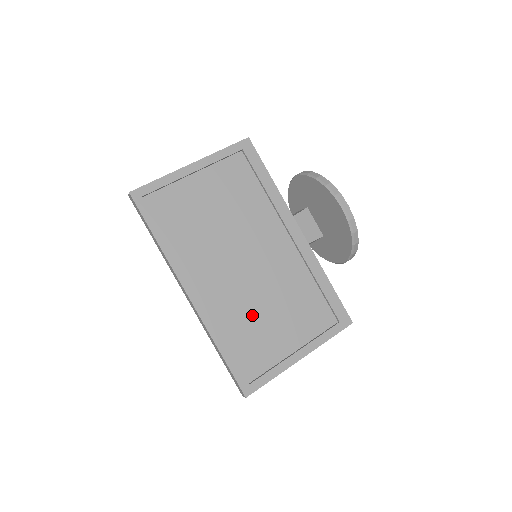
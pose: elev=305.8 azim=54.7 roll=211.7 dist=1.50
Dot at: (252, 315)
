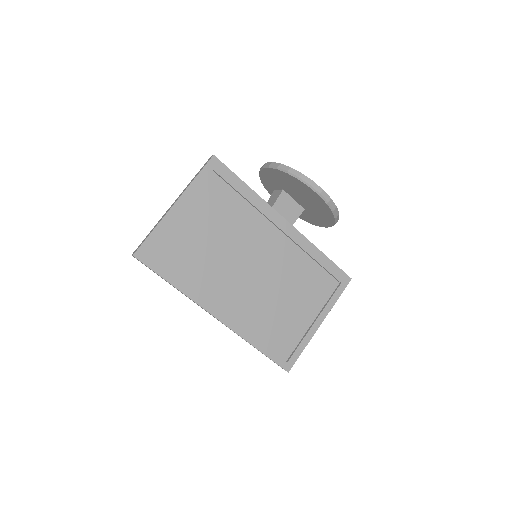
Dot at: (271, 309)
